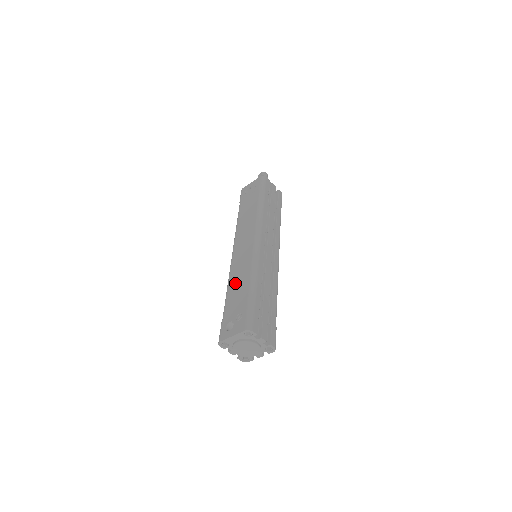
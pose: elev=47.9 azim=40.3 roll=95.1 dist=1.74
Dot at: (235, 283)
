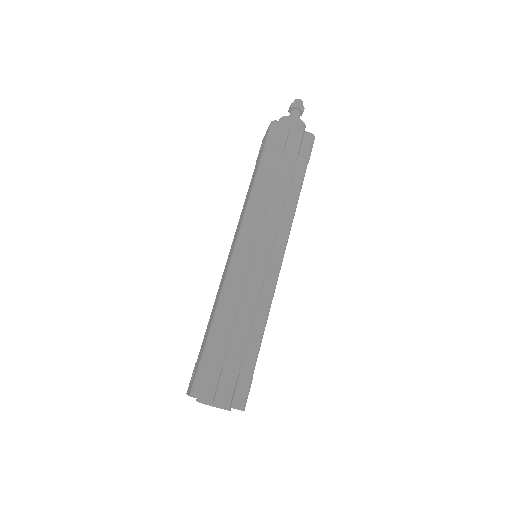
Dot at: (212, 310)
